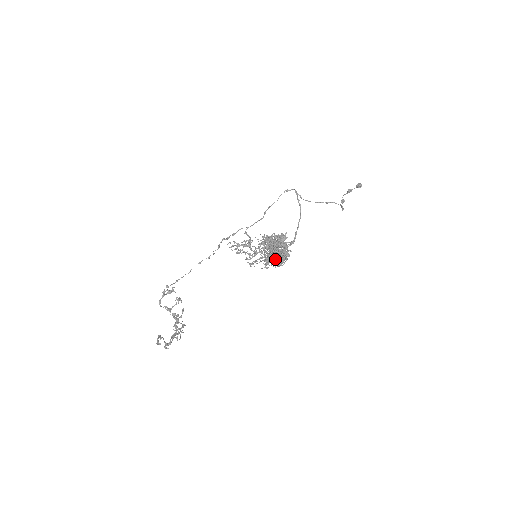
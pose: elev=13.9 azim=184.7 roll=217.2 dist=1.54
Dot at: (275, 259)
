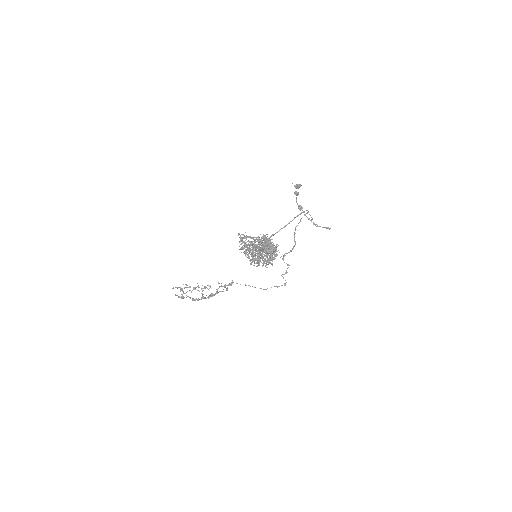
Dot at: occluded
